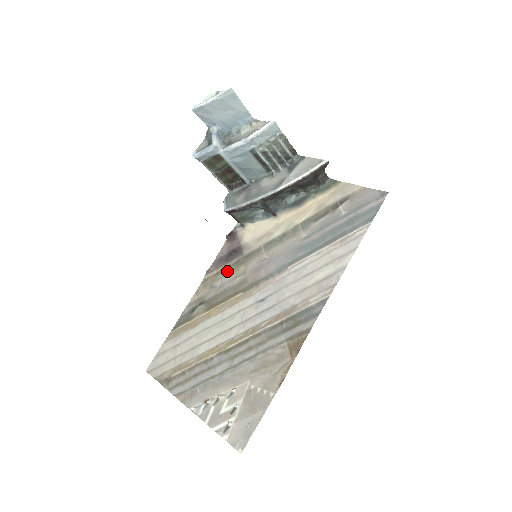
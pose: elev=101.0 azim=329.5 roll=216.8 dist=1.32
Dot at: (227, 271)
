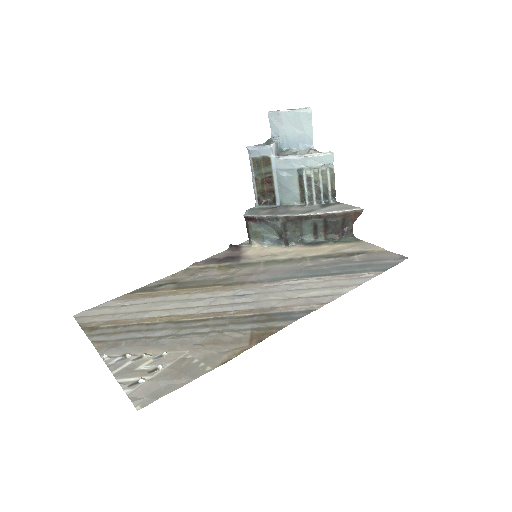
Dot at: (215, 268)
